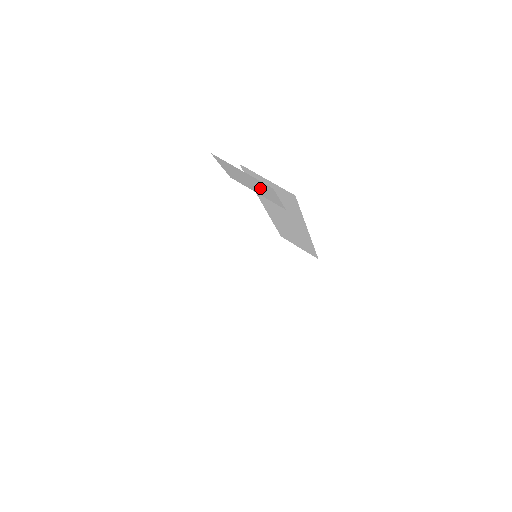
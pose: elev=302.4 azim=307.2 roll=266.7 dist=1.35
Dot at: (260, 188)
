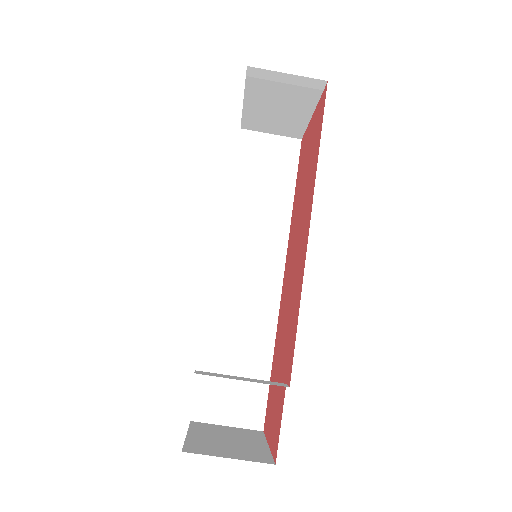
Dot at: occluded
